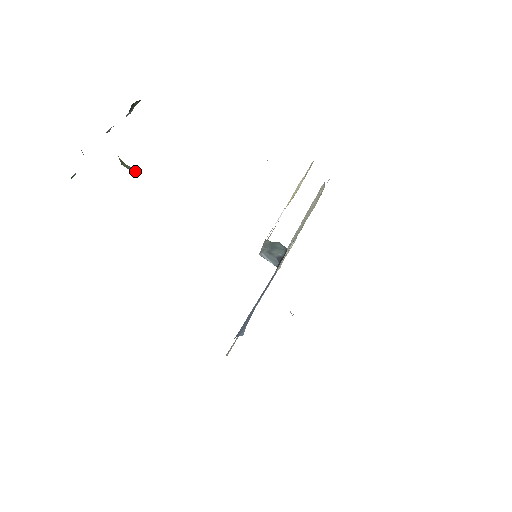
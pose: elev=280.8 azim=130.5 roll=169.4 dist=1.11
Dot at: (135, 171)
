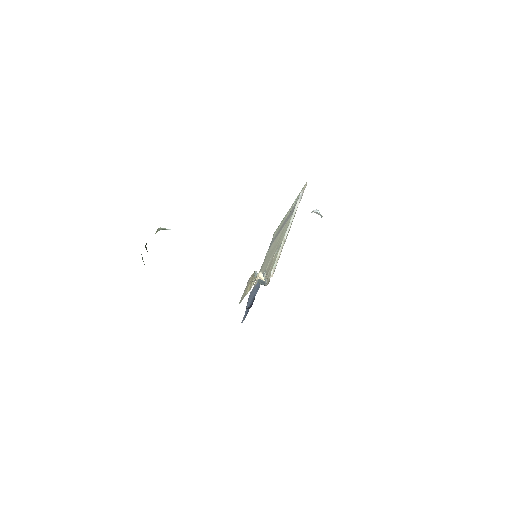
Dot at: (169, 229)
